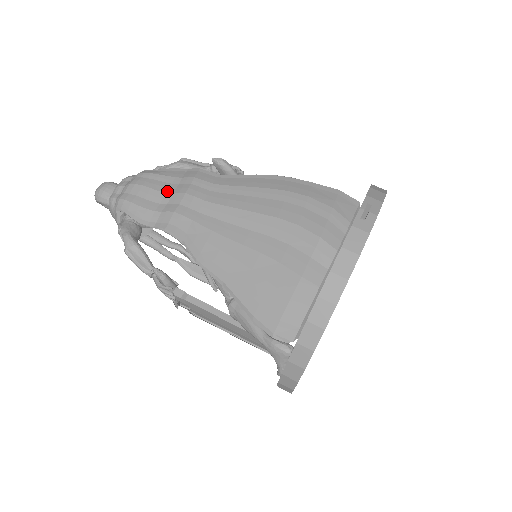
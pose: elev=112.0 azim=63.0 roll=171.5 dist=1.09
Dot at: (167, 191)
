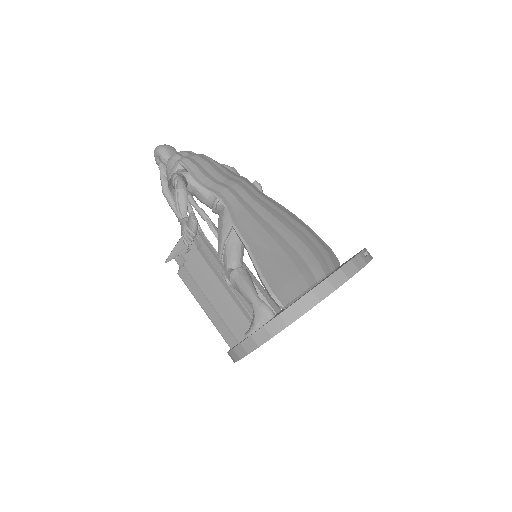
Dot at: (223, 175)
